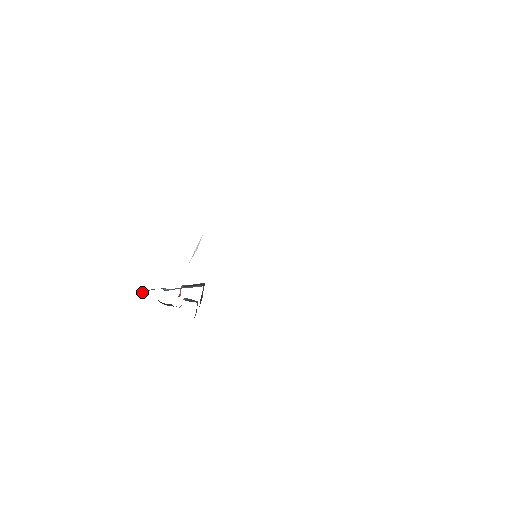
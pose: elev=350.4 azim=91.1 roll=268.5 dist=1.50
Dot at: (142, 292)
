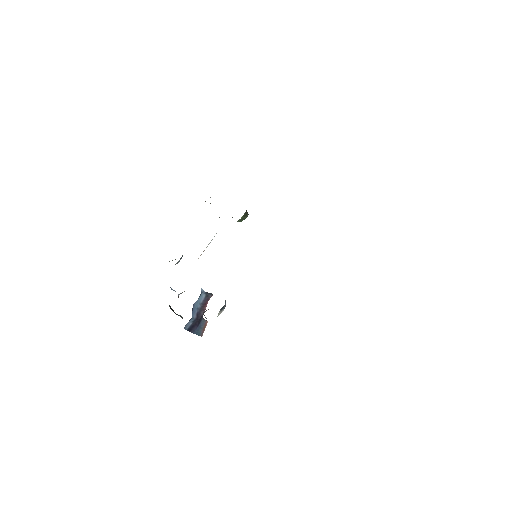
Dot at: occluded
